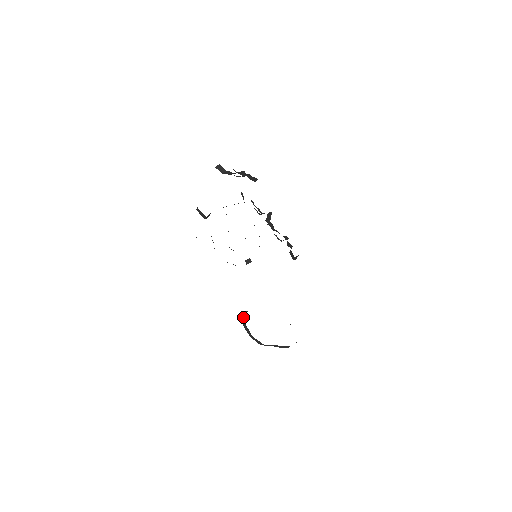
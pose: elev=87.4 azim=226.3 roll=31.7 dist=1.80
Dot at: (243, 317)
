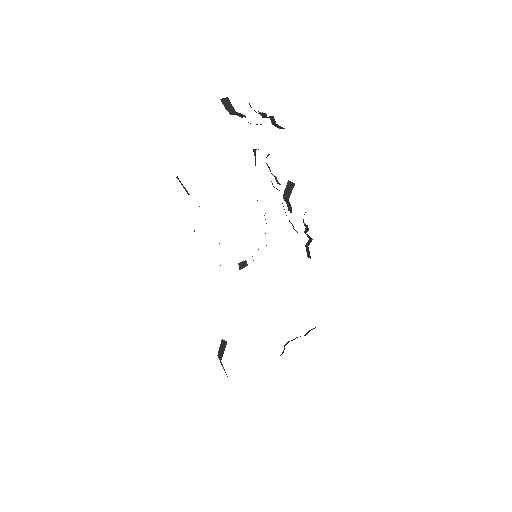
Dot at: (220, 345)
